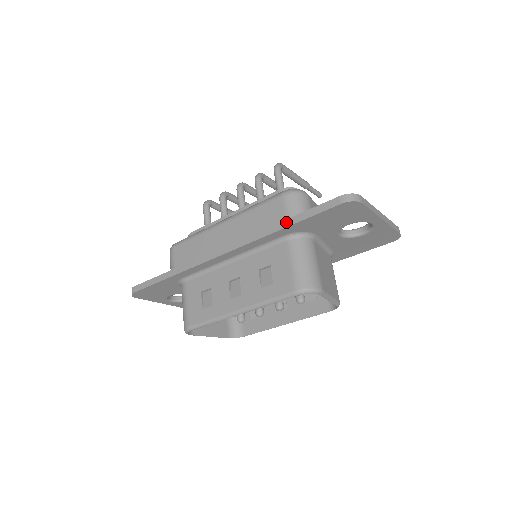
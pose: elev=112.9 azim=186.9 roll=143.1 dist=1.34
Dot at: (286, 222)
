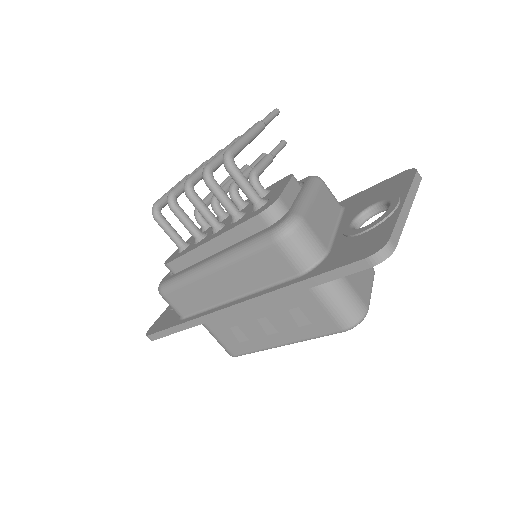
Dot at: (303, 284)
